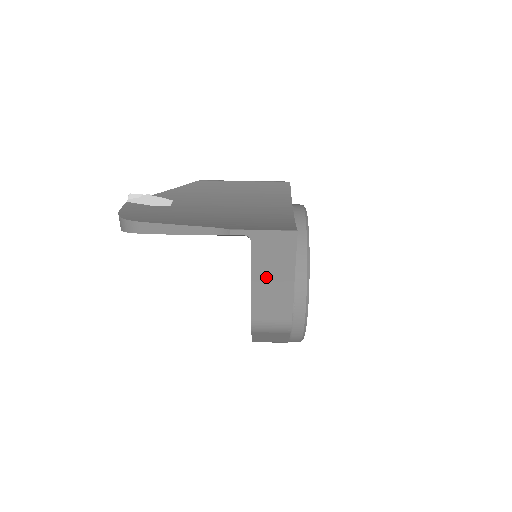
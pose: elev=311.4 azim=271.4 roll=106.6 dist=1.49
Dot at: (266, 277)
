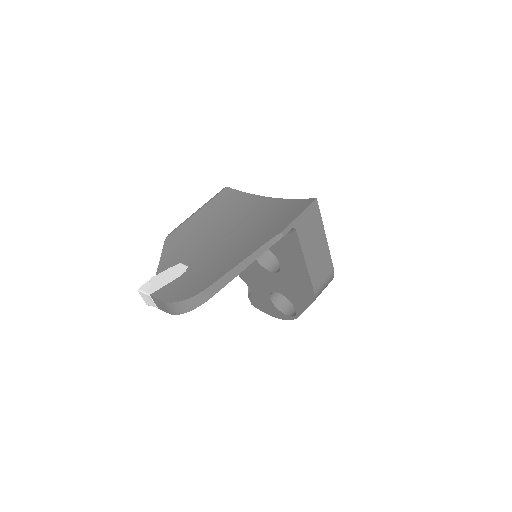
Dot at: (312, 250)
